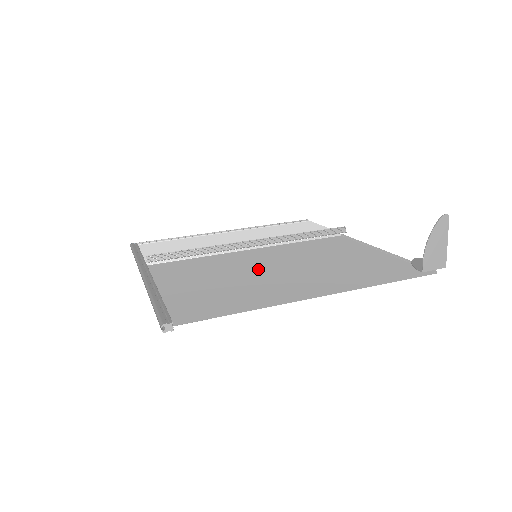
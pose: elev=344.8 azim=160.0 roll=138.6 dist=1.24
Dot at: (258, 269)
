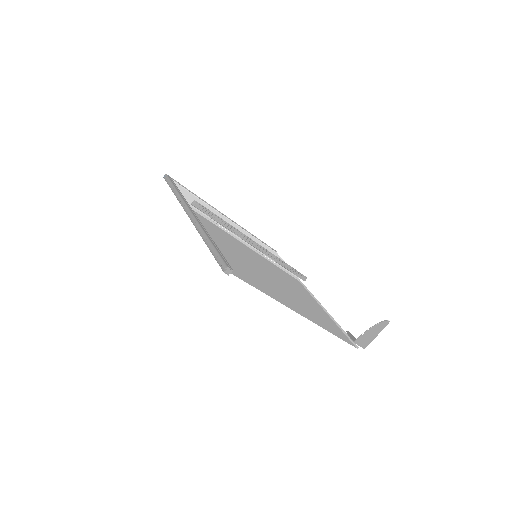
Dot at: (260, 267)
